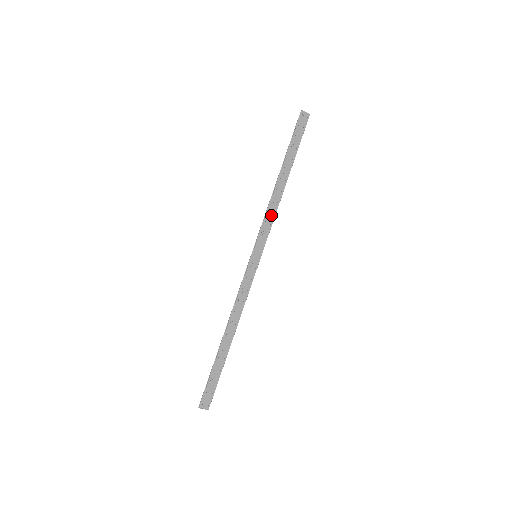
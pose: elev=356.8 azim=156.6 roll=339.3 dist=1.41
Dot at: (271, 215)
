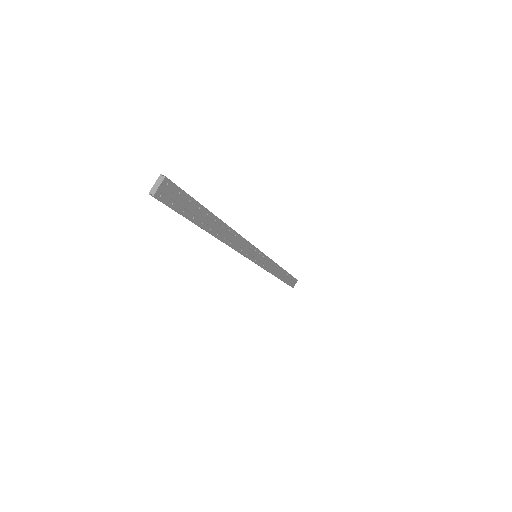
Dot at: (240, 244)
